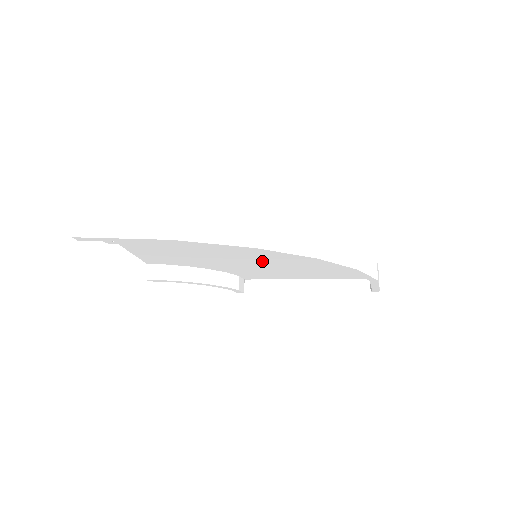
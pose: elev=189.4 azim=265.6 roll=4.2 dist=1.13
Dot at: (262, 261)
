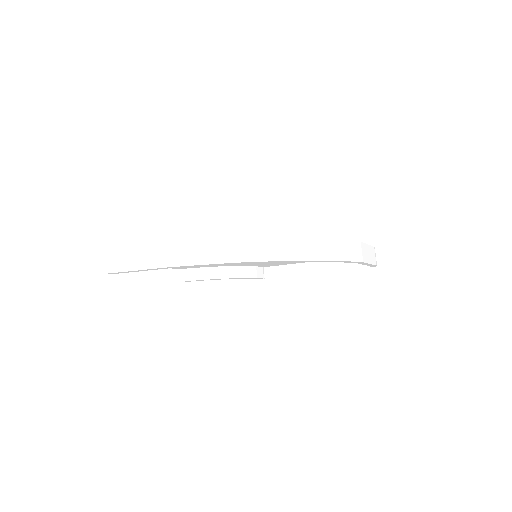
Dot at: occluded
